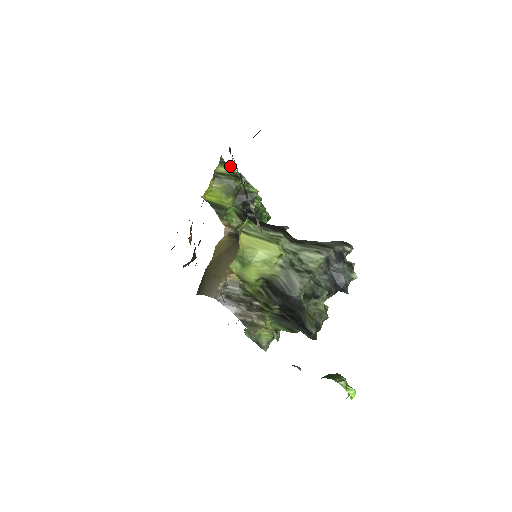
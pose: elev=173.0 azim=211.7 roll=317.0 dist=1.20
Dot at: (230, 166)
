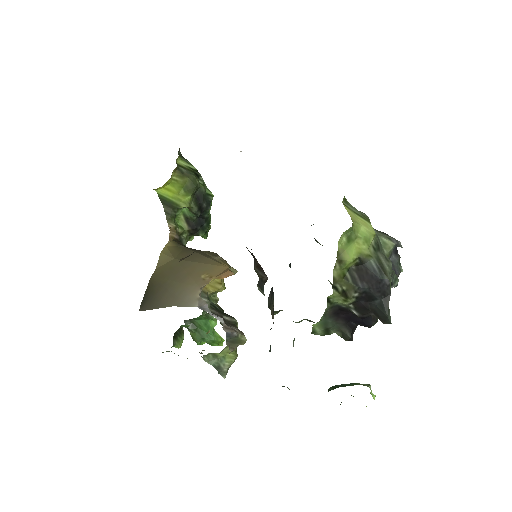
Dot at: (187, 161)
